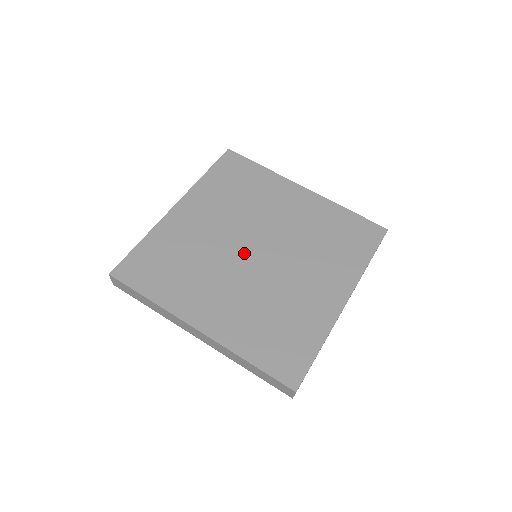
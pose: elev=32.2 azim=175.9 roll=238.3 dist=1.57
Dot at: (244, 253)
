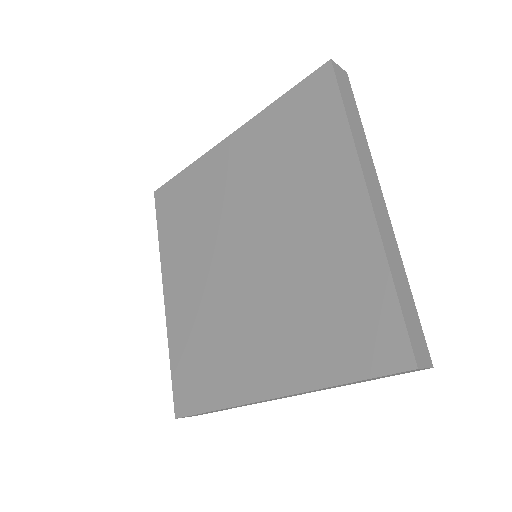
Dot at: (235, 247)
